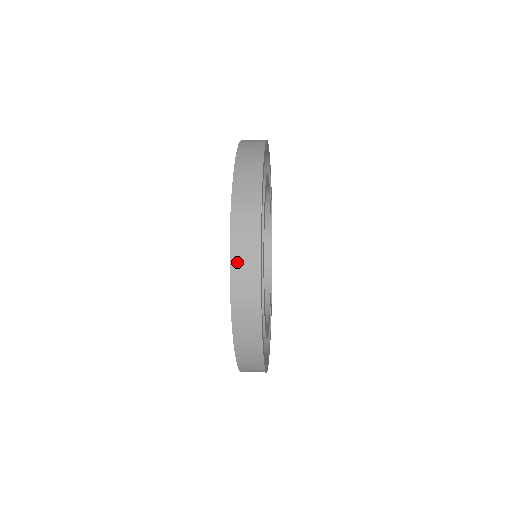
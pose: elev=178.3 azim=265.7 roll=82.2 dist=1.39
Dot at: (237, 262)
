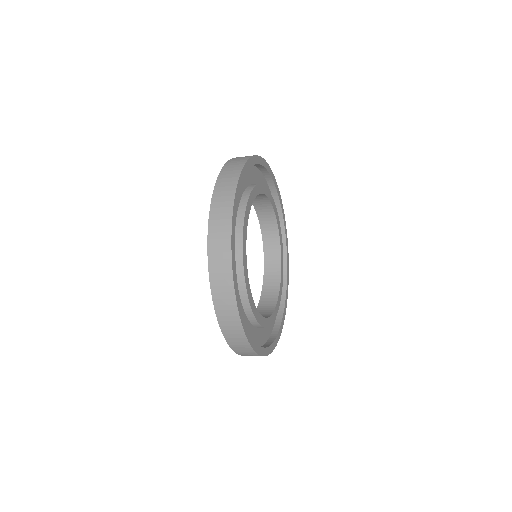
Dot at: (217, 294)
